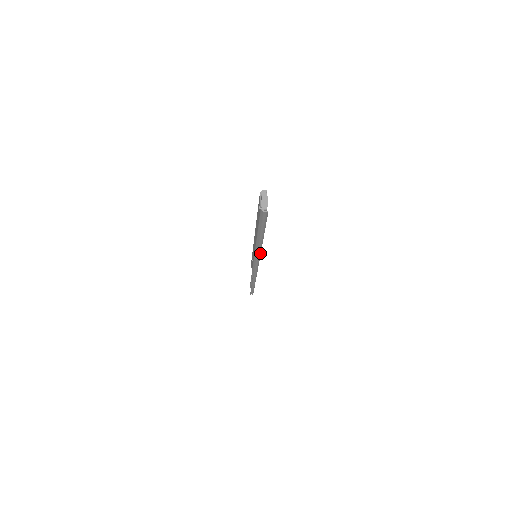
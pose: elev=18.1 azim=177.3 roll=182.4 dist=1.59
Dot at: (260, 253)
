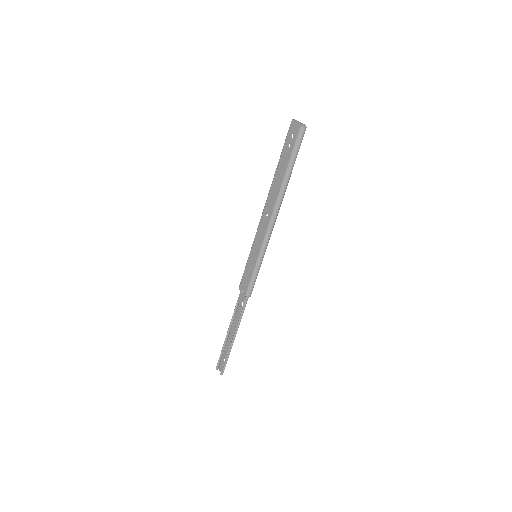
Dot at: (272, 230)
